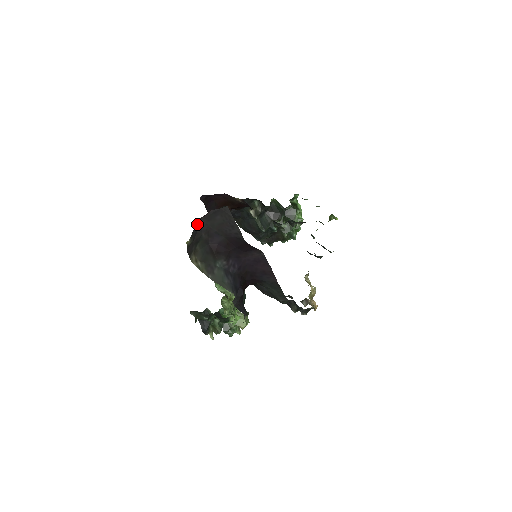
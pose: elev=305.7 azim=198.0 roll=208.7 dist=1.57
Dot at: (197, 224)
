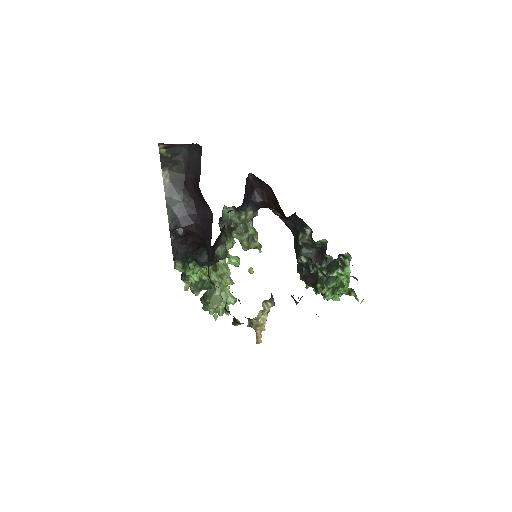
Dot at: (182, 148)
